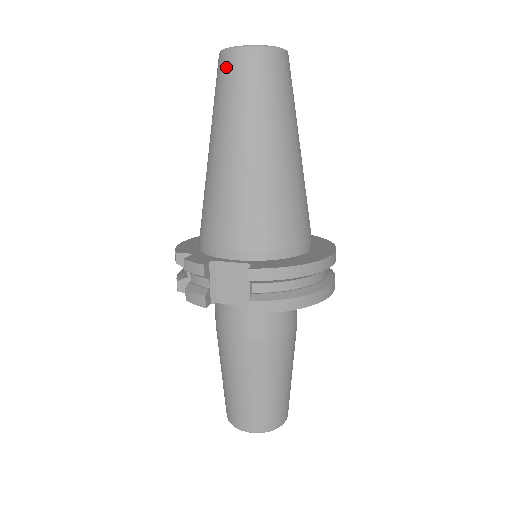
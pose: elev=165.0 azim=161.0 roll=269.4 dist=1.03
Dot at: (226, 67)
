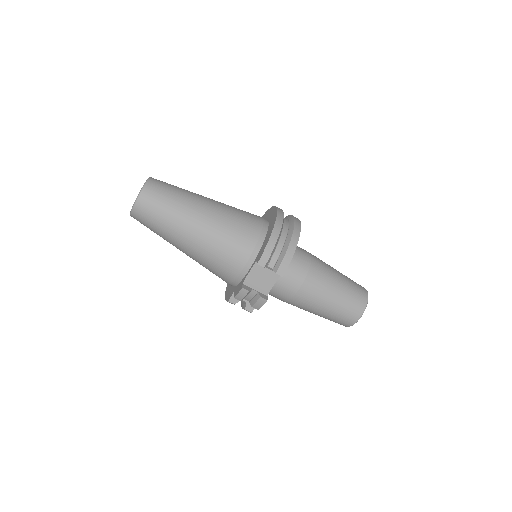
Dot at: (141, 217)
